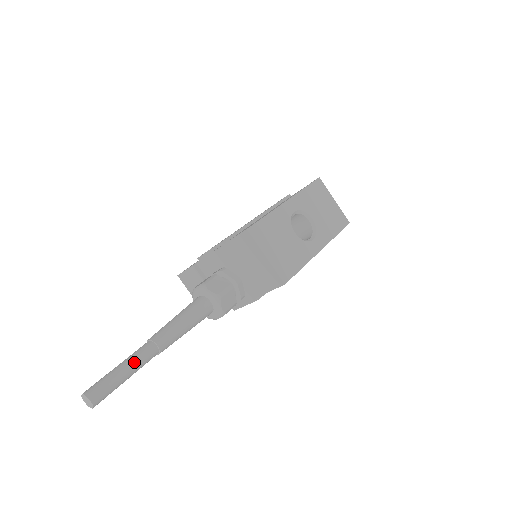
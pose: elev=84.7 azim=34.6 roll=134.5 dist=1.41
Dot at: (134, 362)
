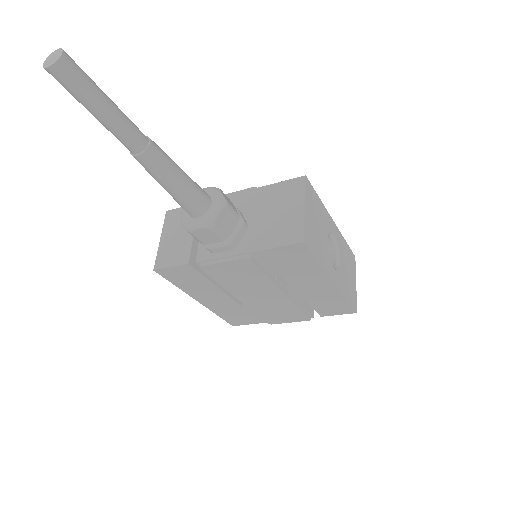
Dot at: (122, 114)
